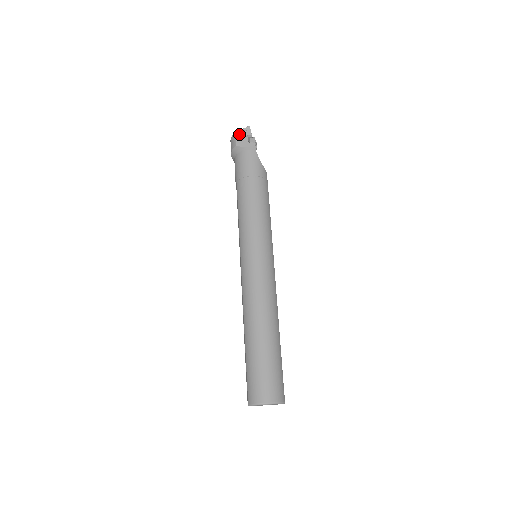
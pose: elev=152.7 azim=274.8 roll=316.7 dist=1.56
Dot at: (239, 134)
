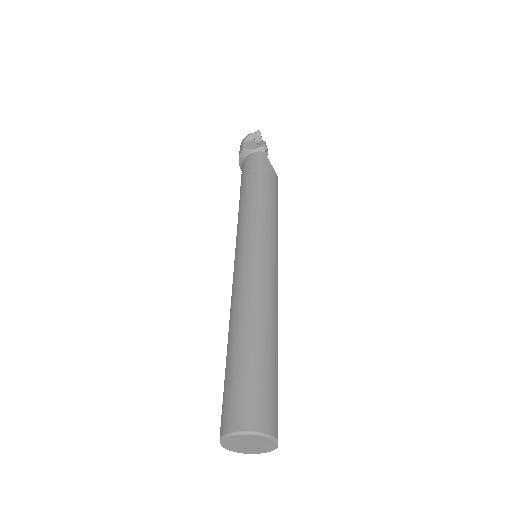
Dot at: (248, 139)
